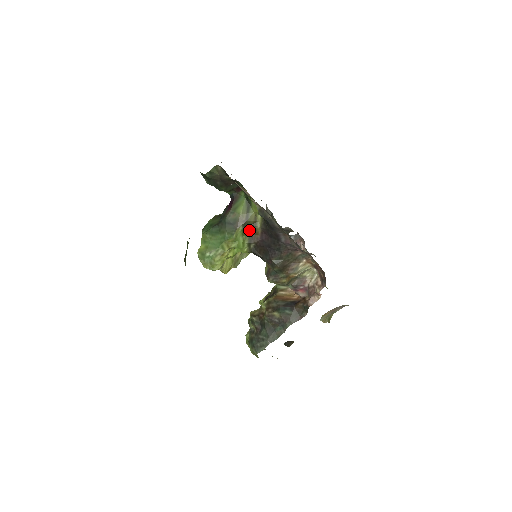
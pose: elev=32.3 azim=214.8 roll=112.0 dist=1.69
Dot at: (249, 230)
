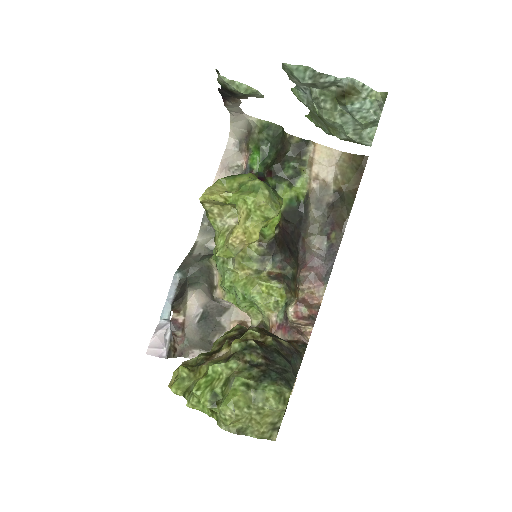
Dot at: occluded
